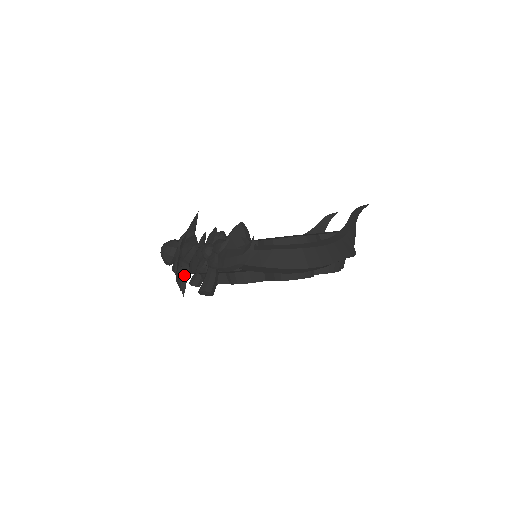
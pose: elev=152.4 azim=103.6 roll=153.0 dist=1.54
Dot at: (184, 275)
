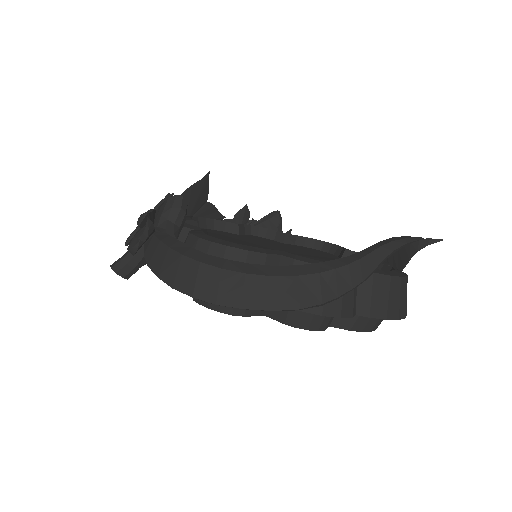
Dot at: occluded
